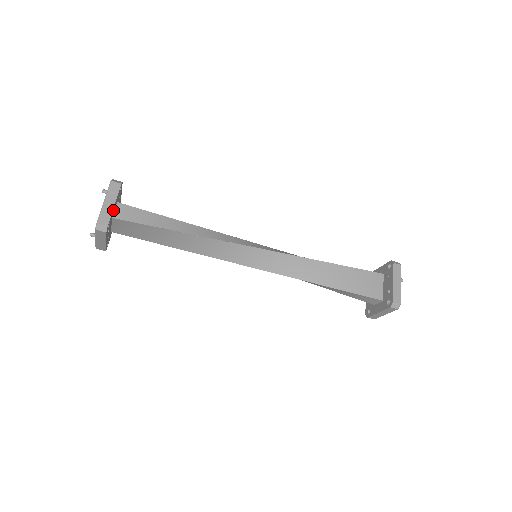
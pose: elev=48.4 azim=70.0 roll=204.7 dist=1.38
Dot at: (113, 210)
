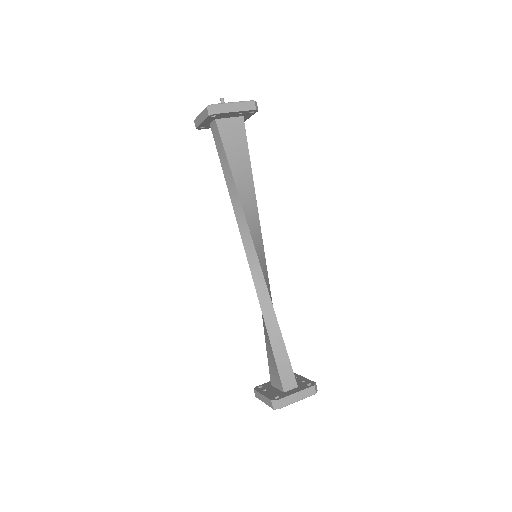
Dot at: (247, 116)
